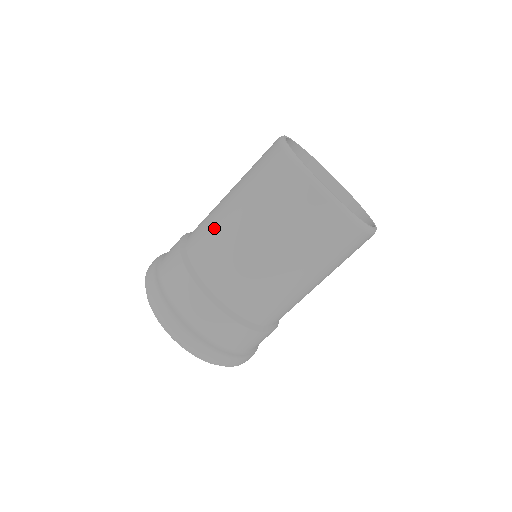
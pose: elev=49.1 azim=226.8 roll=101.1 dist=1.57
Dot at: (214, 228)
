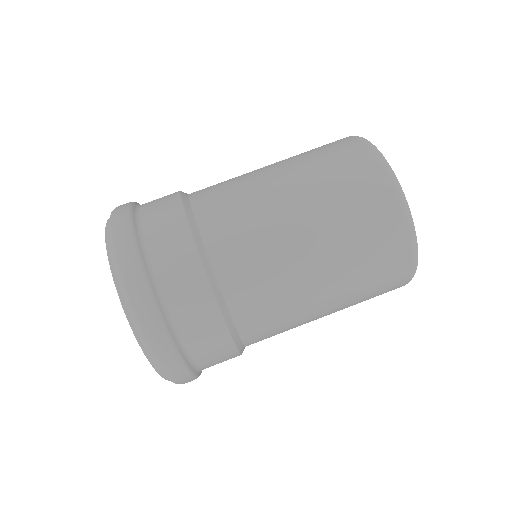
Dot at: (235, 177)
